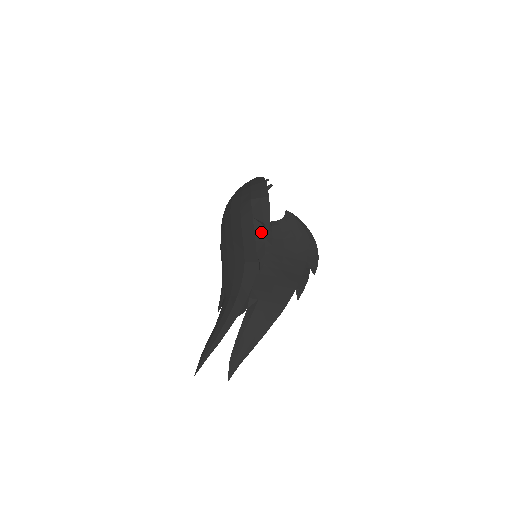
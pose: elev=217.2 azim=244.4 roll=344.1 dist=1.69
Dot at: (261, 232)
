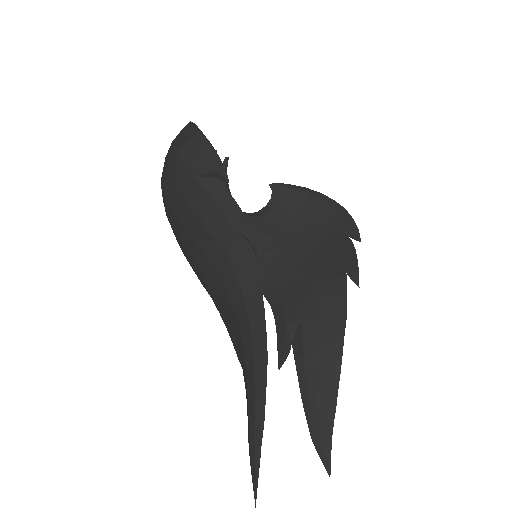
Dot at: (220, 189)
